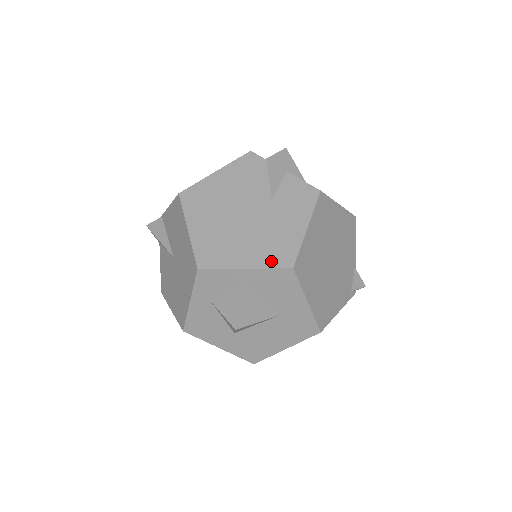
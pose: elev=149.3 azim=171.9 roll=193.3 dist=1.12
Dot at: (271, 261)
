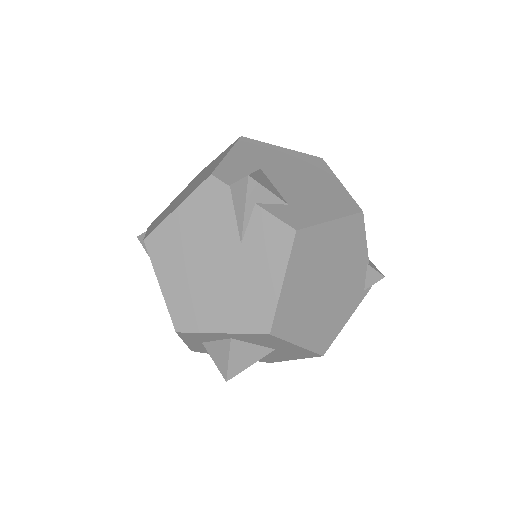
Dot at: (246, 325)
